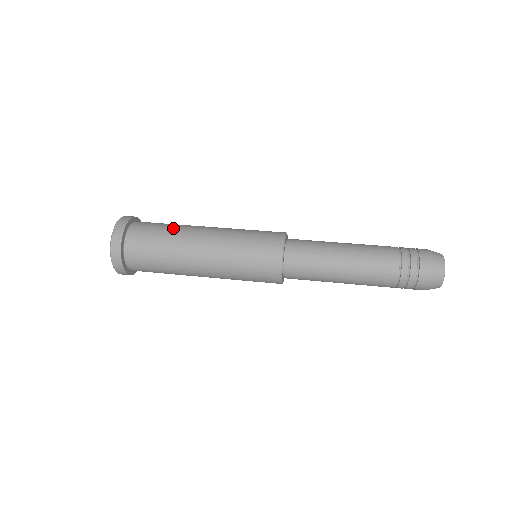
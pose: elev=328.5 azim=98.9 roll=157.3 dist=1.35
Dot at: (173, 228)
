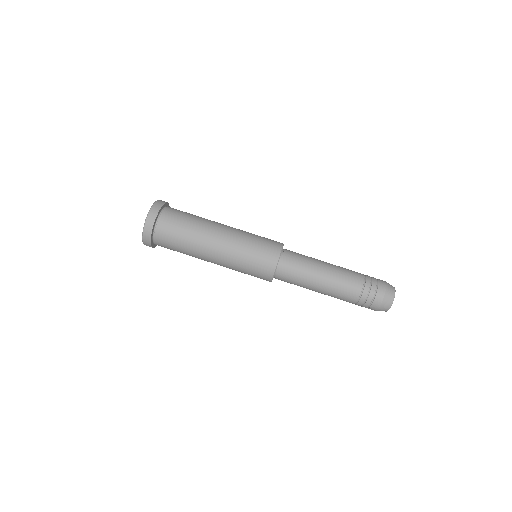
Dot at: (191, 234)
